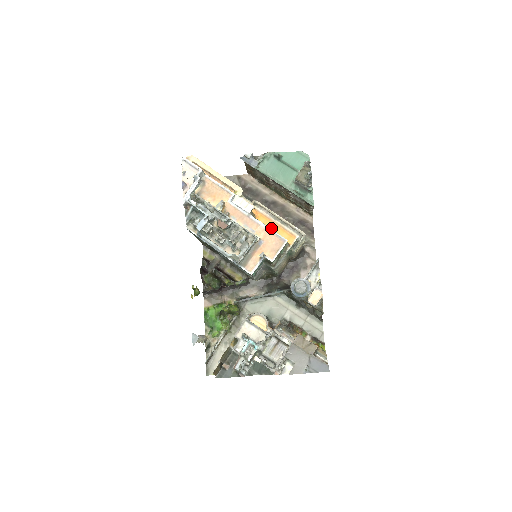
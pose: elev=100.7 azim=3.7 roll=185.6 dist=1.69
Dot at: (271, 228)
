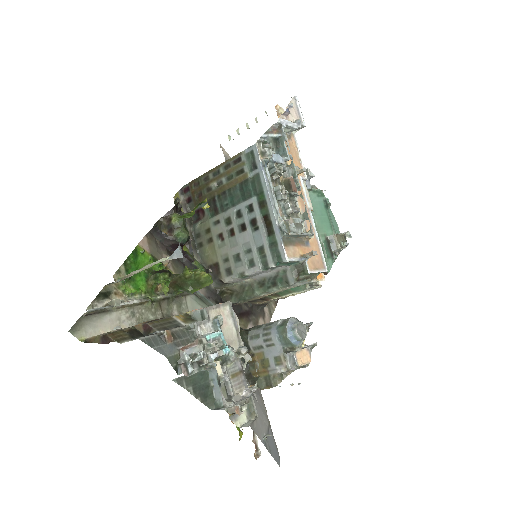
Dot at: occluded
